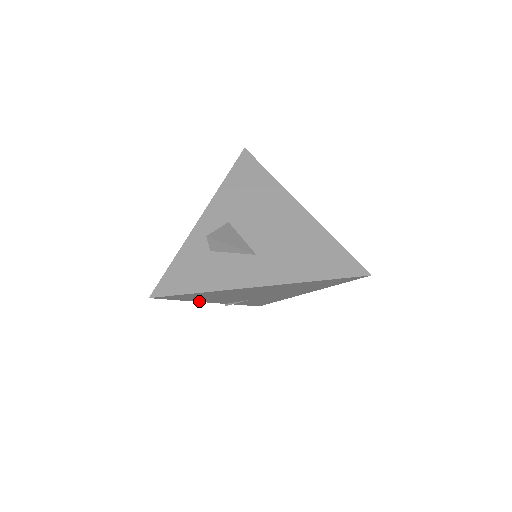
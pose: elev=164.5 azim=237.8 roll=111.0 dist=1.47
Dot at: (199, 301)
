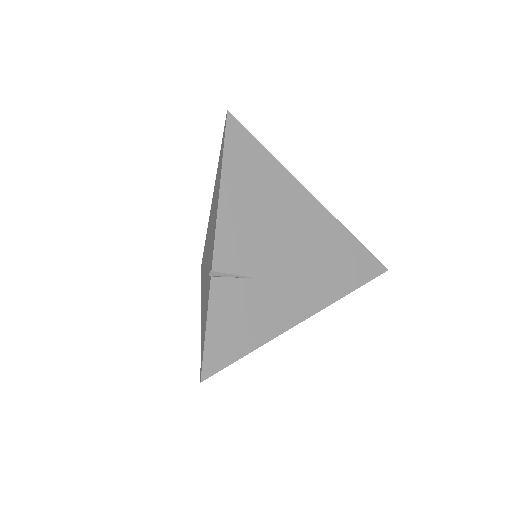
Dot at: (220, 202)
